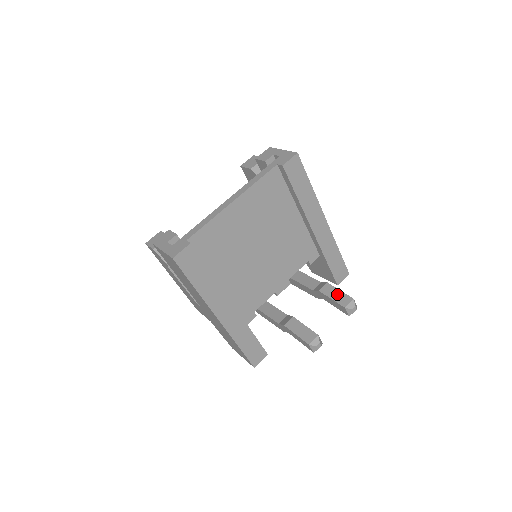
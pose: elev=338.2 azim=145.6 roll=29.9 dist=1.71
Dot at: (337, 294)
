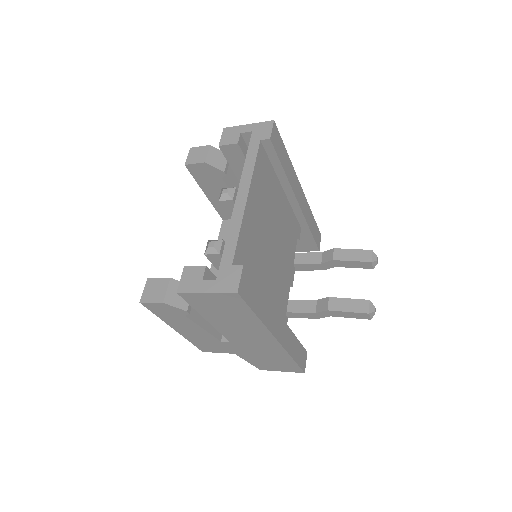
Dot at: (353, 254)
